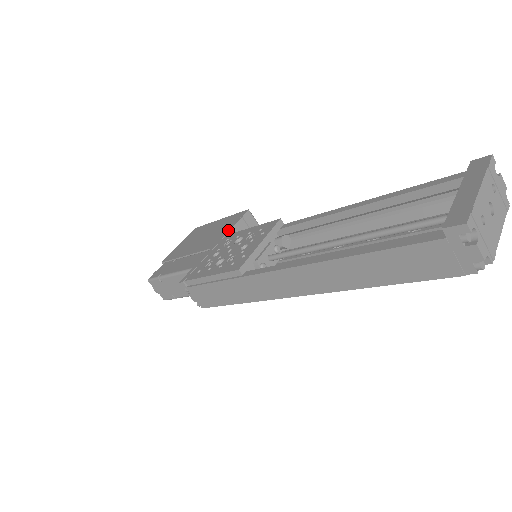
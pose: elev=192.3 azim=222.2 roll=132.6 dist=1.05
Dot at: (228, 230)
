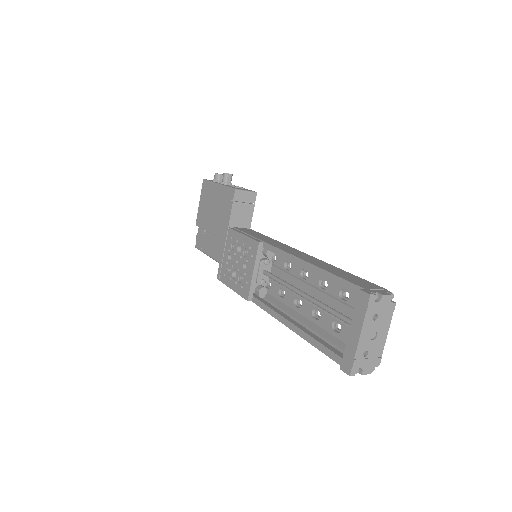
Dot at: (228, 218)
